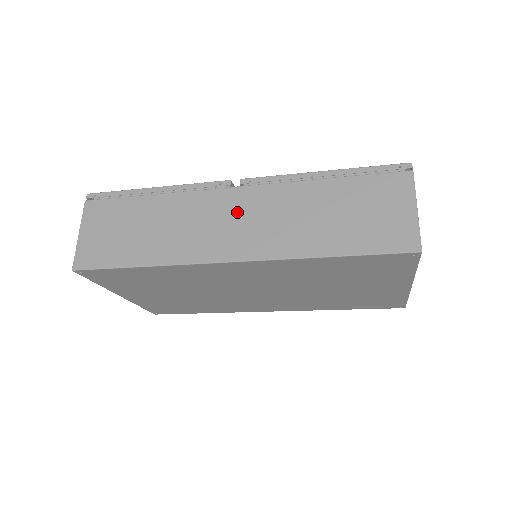
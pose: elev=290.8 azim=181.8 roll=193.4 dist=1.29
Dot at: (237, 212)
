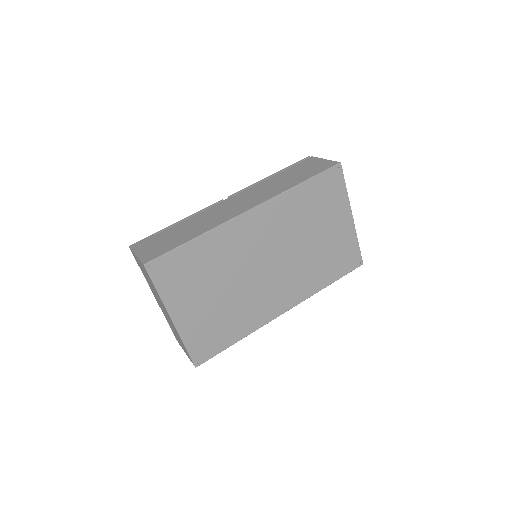
Dot at: (237, 201)
